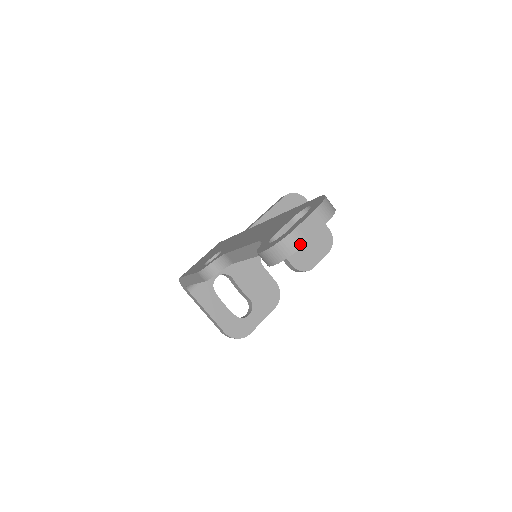
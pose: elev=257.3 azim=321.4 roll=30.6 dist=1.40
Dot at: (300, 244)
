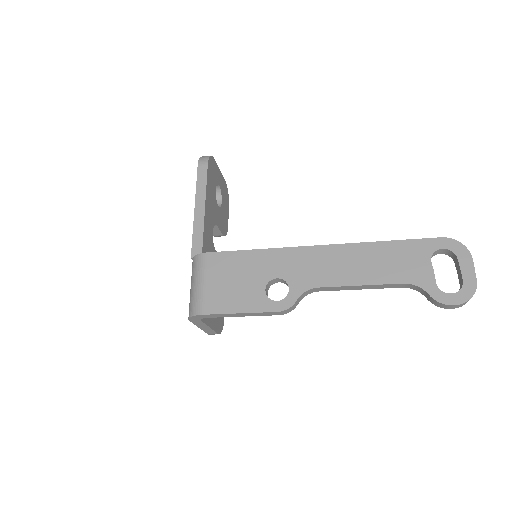
Dot at: occluded
